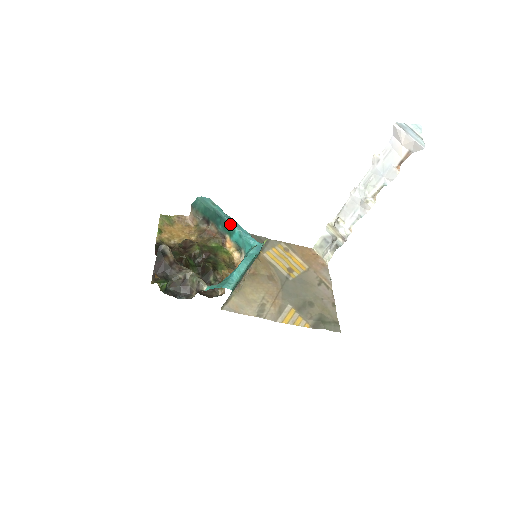
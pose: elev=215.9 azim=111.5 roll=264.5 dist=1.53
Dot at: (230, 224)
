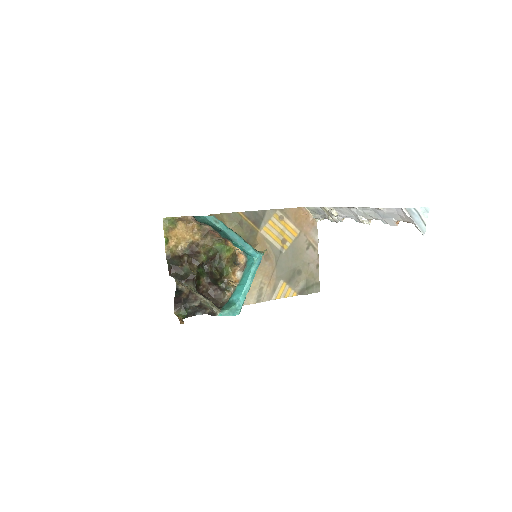
Dot at: (233, 240)
